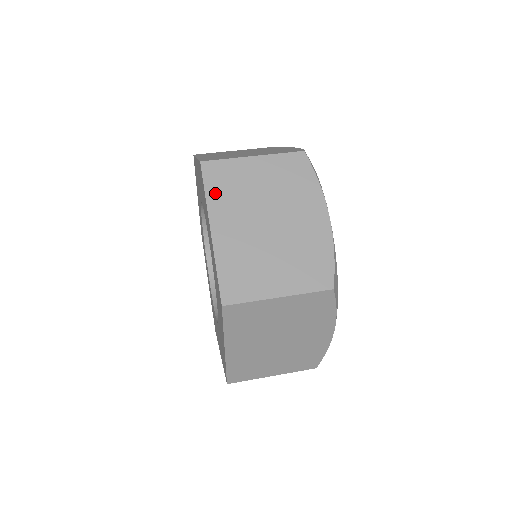
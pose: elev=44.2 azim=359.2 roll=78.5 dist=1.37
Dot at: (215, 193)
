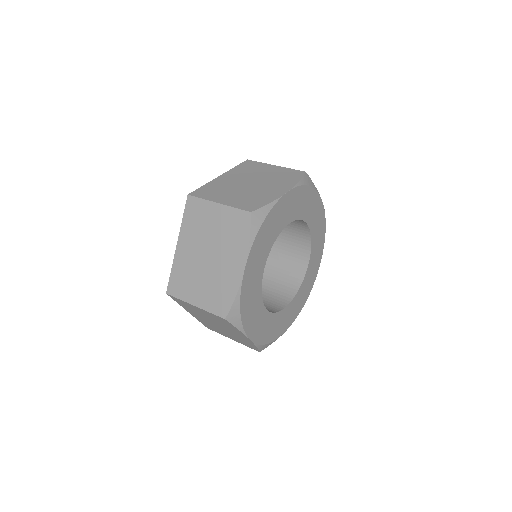
Dot at: (240, 168)
